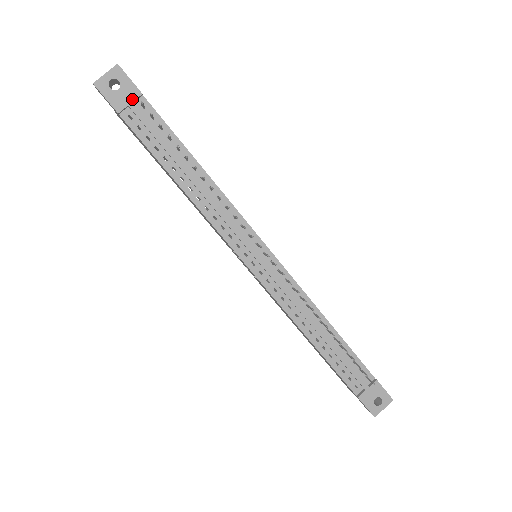
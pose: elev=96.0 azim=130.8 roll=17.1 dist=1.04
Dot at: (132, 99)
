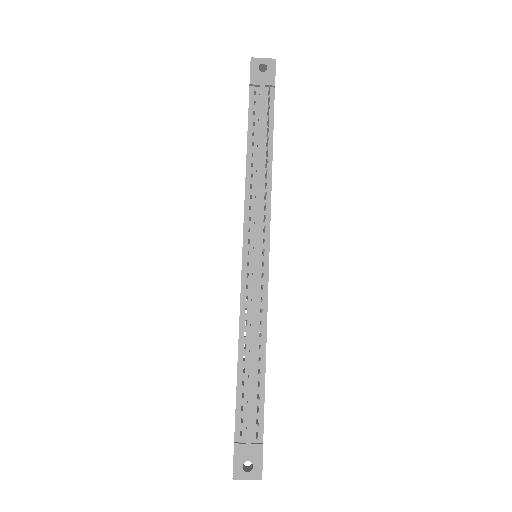
Dot at: (266, 83)
